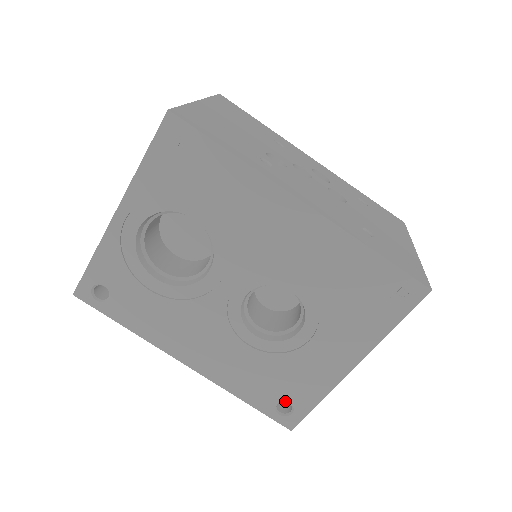
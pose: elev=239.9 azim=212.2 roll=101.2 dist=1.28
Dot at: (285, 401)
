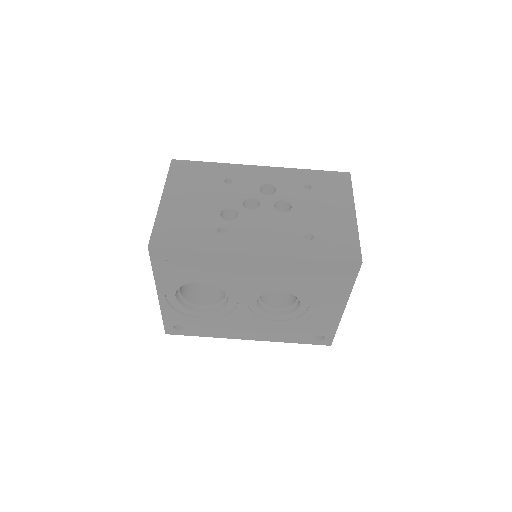
Dot at: occluded
